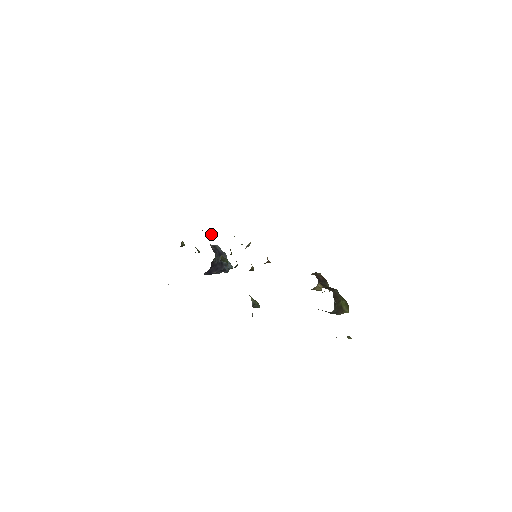
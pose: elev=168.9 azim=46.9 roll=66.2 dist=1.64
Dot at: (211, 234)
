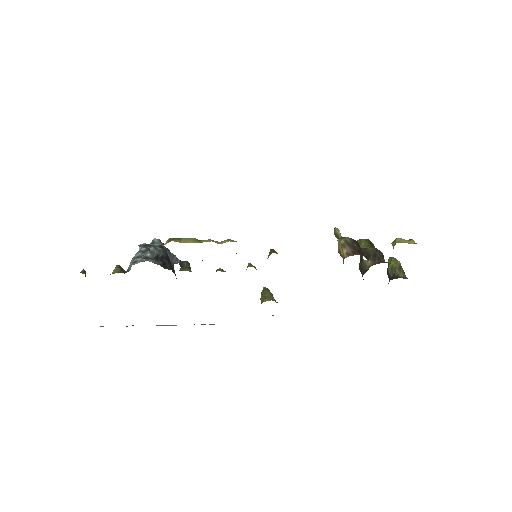
Dot at: occluded
